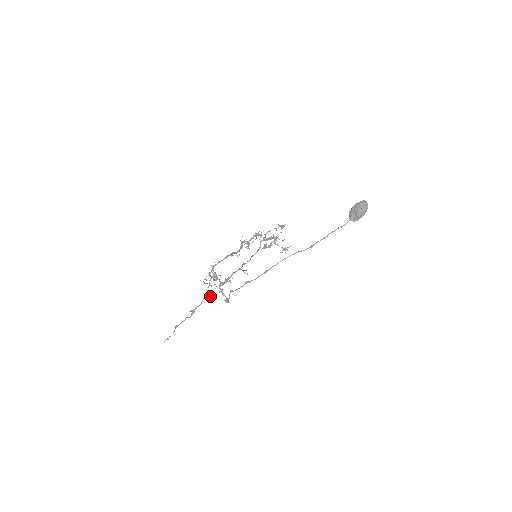
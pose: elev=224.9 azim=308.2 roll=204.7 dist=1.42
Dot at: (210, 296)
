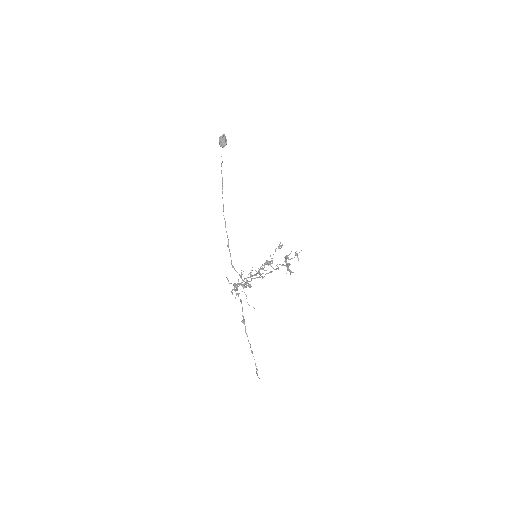
Dot at: occluded
